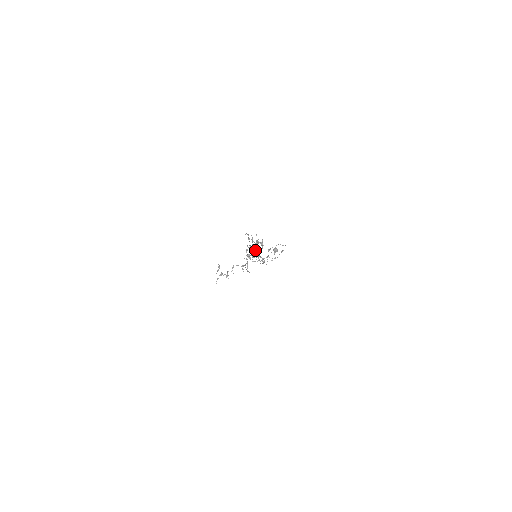
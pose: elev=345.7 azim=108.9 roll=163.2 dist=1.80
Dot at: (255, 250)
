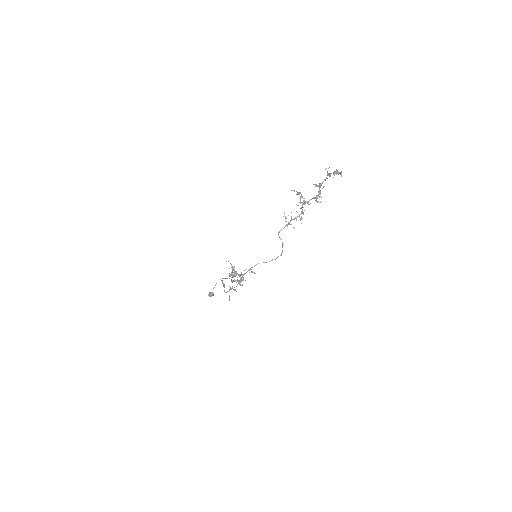
Dot at: (319, 194)
